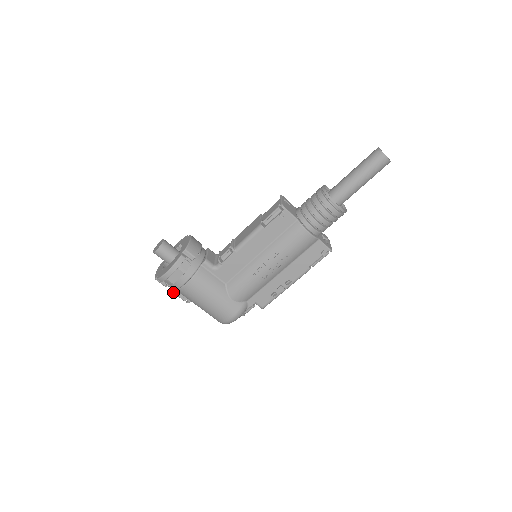
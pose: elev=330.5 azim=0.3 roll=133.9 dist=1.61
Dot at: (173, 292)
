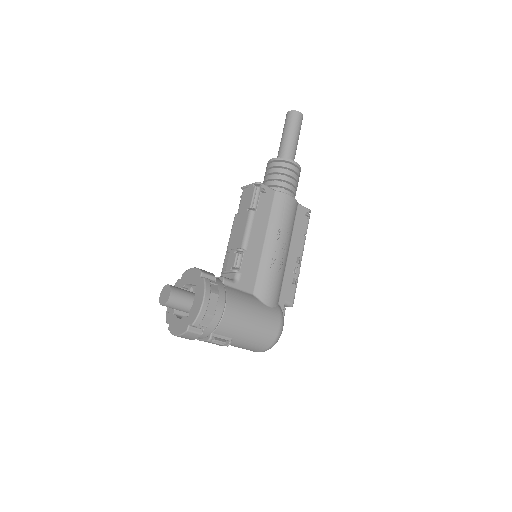
Dot at: (210, 339)
